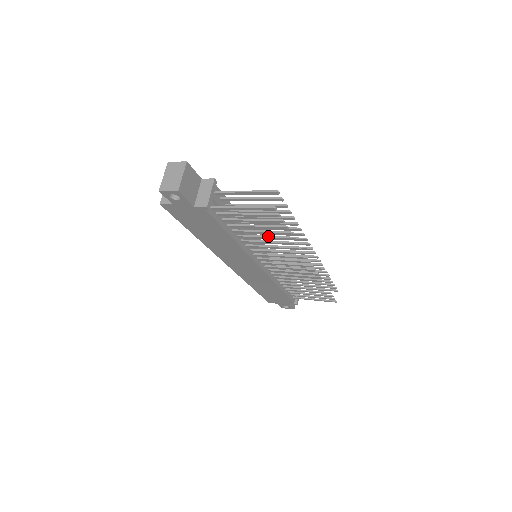
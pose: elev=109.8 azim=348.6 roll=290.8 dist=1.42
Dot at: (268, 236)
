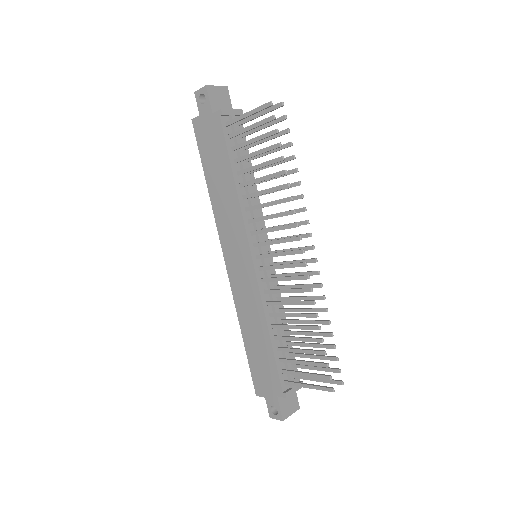
Dot at: (265, 176)
